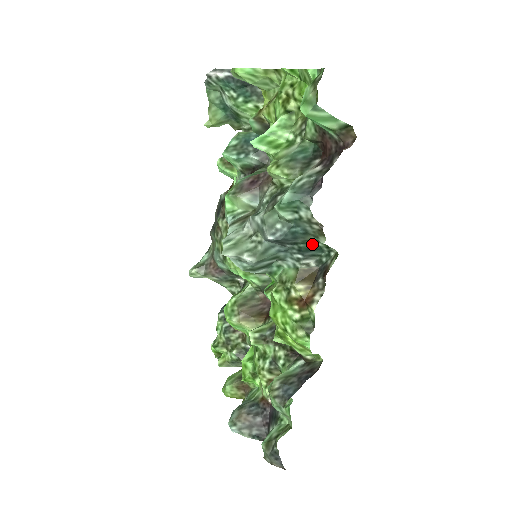
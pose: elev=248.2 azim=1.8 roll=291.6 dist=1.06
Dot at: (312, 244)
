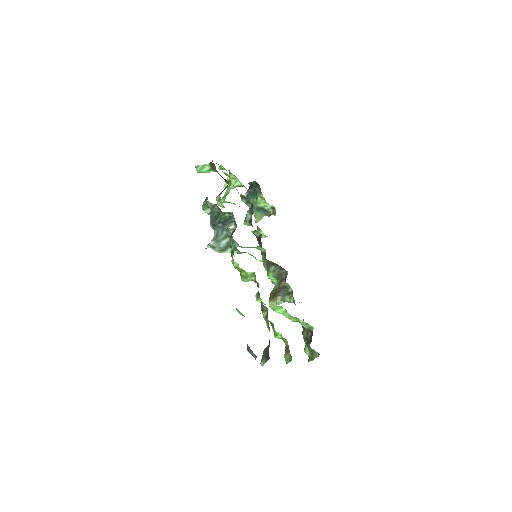
Dot at: (225, 217)
